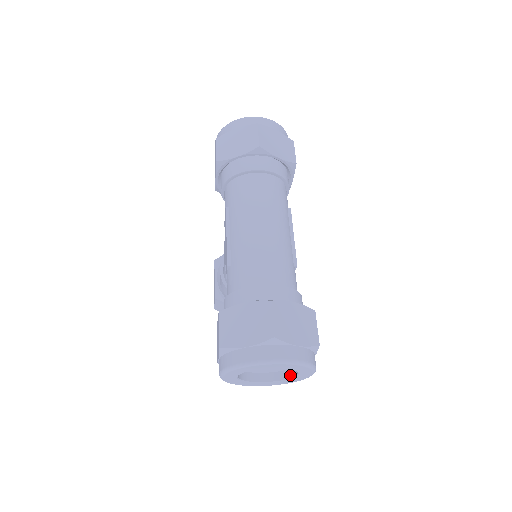
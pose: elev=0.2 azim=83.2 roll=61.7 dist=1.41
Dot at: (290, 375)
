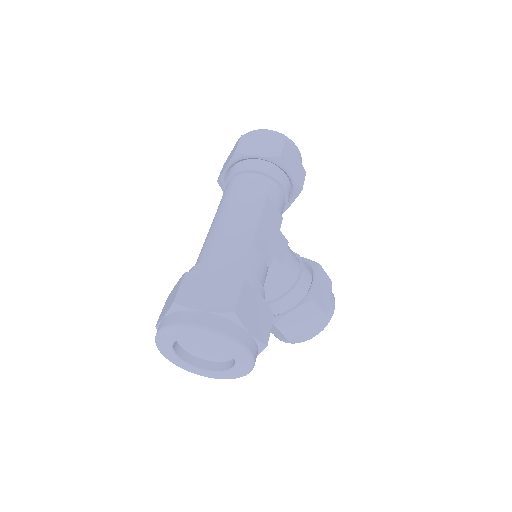
Dot at: (235, 358)
